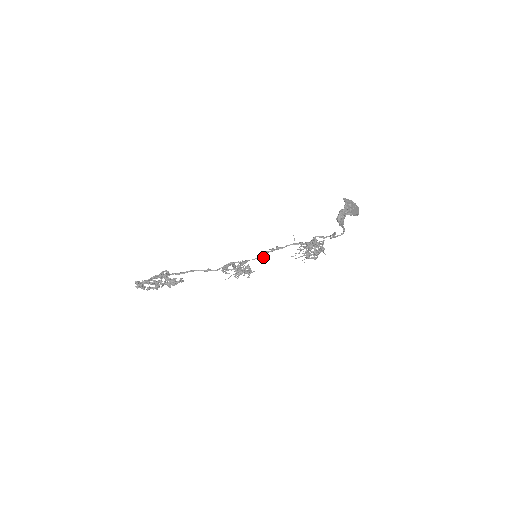
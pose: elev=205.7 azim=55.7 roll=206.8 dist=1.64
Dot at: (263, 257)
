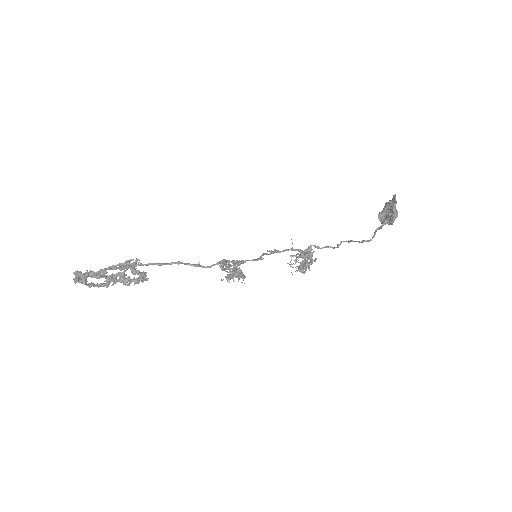
Dot at: occluded
